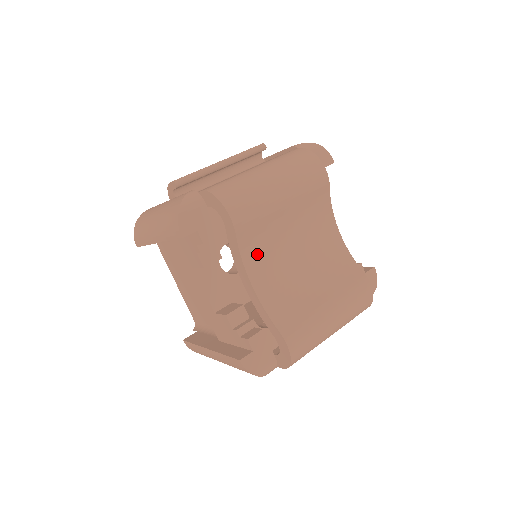
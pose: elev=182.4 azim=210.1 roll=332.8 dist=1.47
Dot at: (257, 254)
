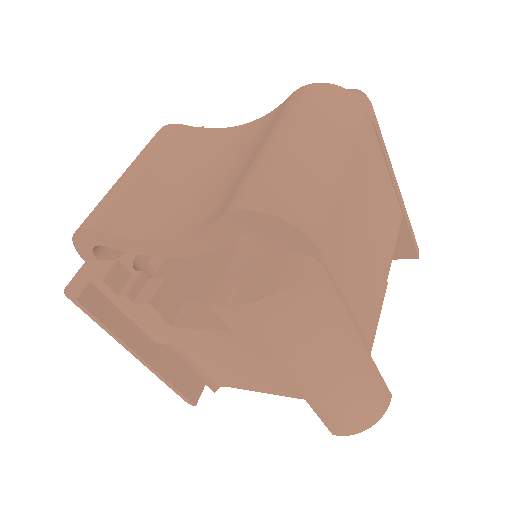
Dot at: (151, 221)
